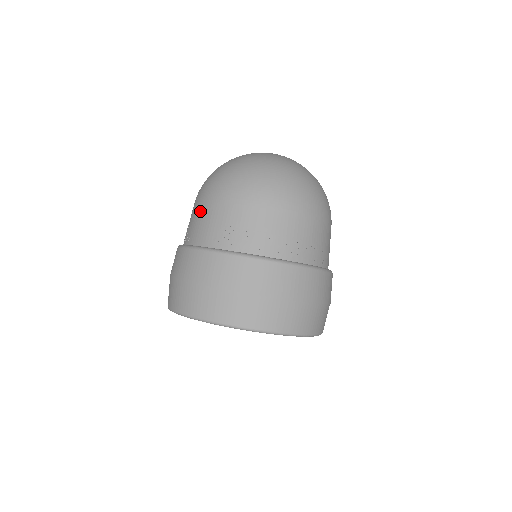
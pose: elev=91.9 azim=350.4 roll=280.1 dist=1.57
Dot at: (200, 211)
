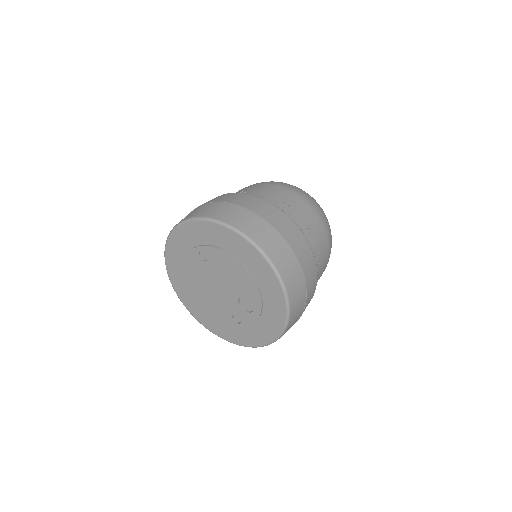
Dot at: (263, 186)
